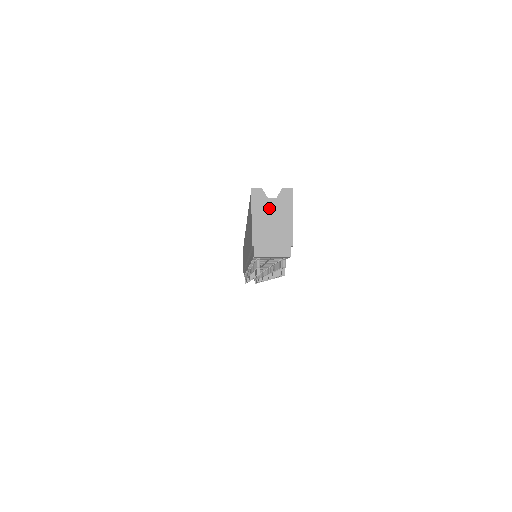
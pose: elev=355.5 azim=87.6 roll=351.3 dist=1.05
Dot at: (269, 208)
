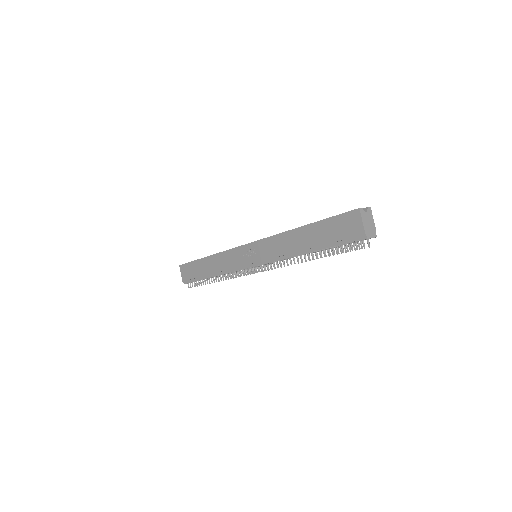
Dot at: (366, 216)
